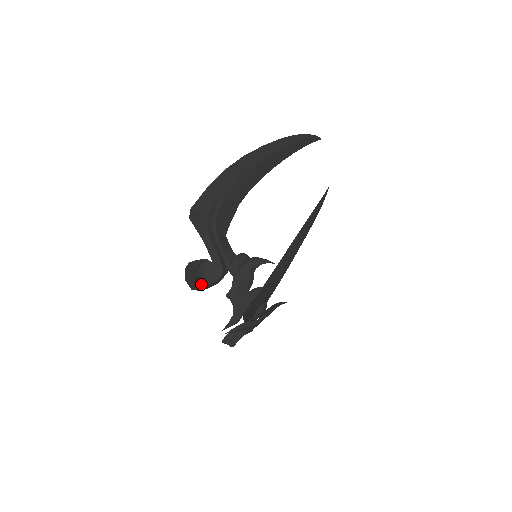
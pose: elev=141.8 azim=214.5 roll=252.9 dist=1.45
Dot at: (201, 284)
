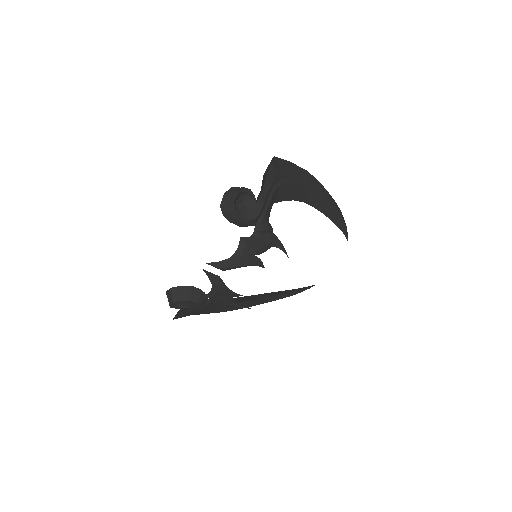
Dot at: (235, 207)
